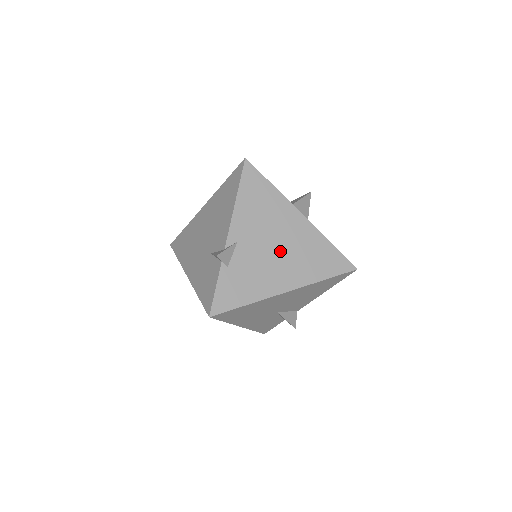
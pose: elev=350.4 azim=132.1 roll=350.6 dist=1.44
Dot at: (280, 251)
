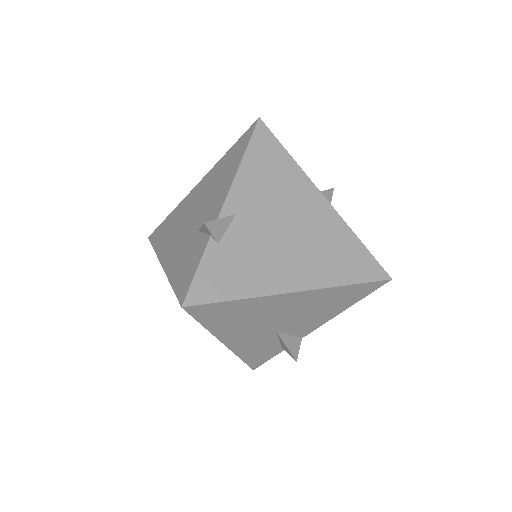
Dot at: (291, 237)
